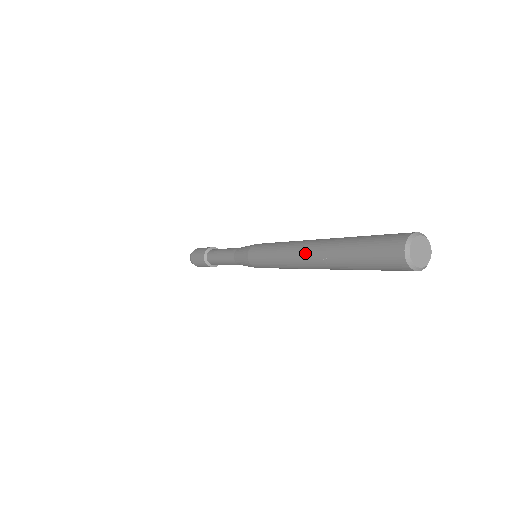
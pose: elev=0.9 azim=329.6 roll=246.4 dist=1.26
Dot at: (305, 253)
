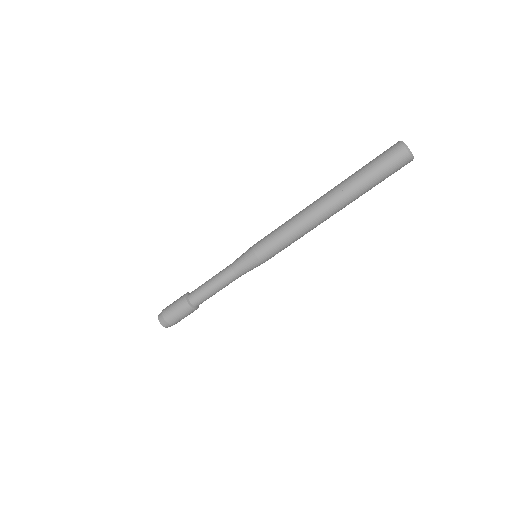
Dot at: (320, 201)
